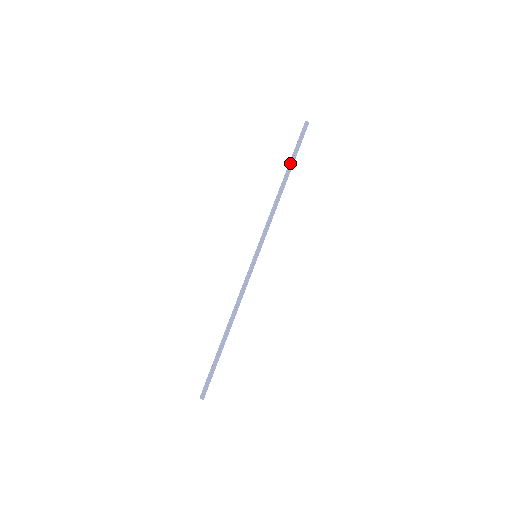
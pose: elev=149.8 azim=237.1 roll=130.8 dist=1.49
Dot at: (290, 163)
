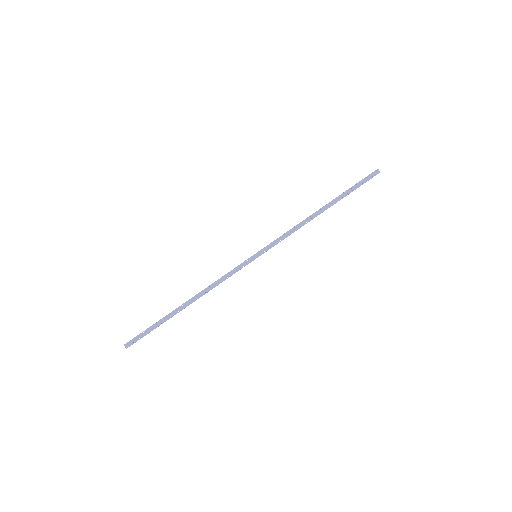
Dot at: (340, 196)
